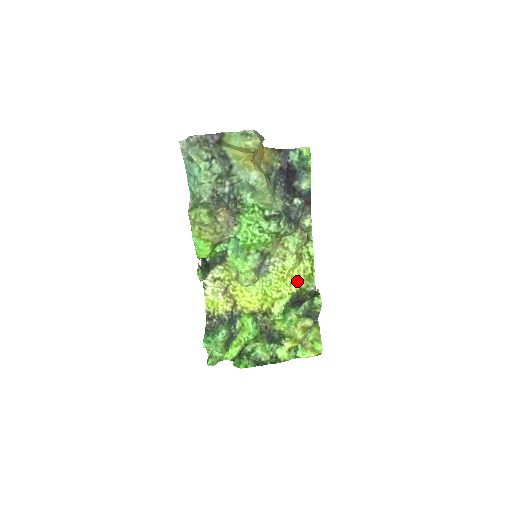
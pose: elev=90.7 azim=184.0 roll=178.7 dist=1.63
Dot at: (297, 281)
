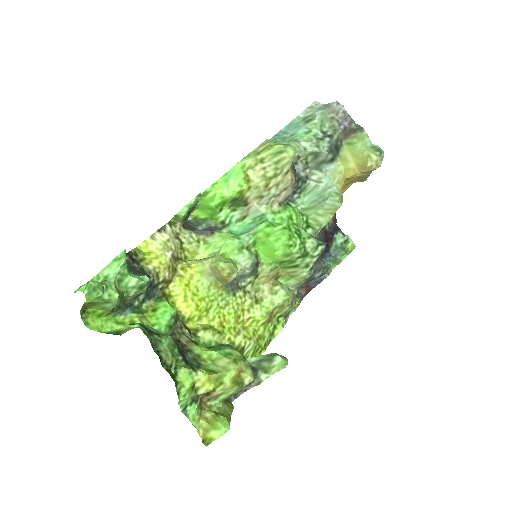
Dot at: (248, 336)
